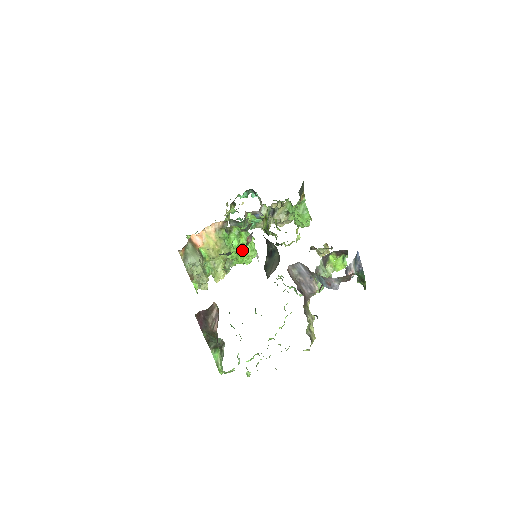
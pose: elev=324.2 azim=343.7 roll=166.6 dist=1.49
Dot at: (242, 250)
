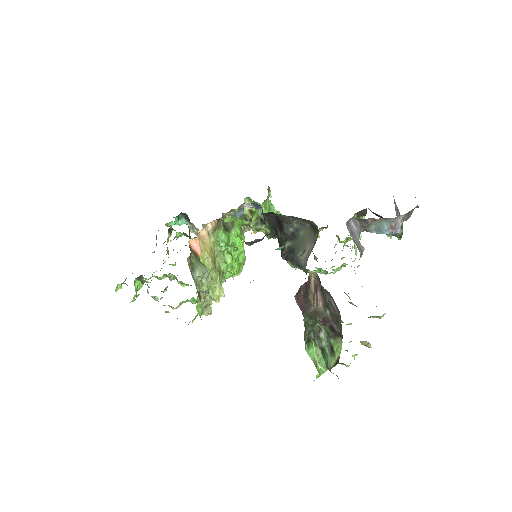
Dot at: occluded
